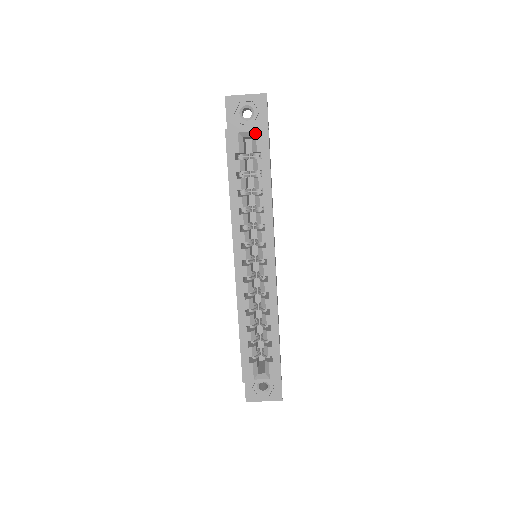
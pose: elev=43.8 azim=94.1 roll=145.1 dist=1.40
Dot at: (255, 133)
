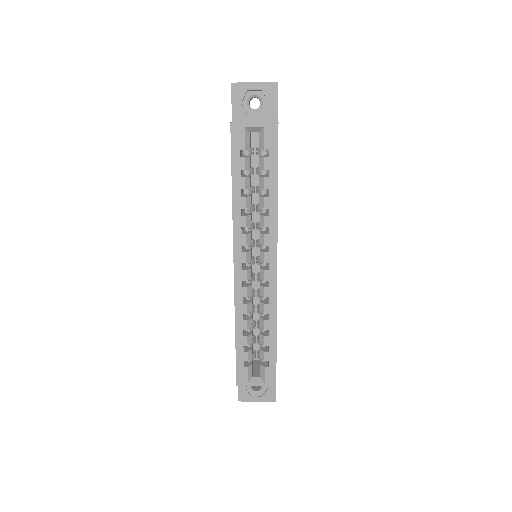
Dot at: (263, 128)
